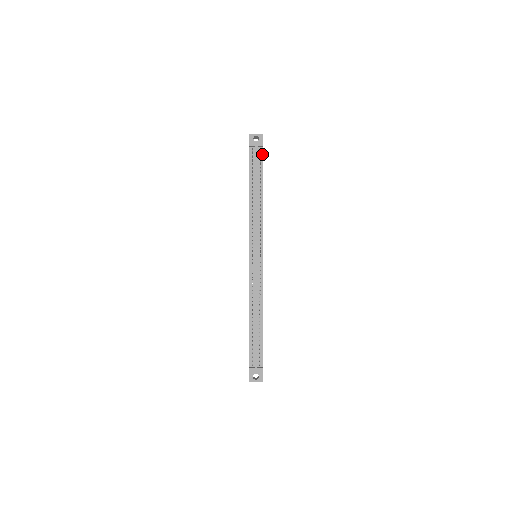
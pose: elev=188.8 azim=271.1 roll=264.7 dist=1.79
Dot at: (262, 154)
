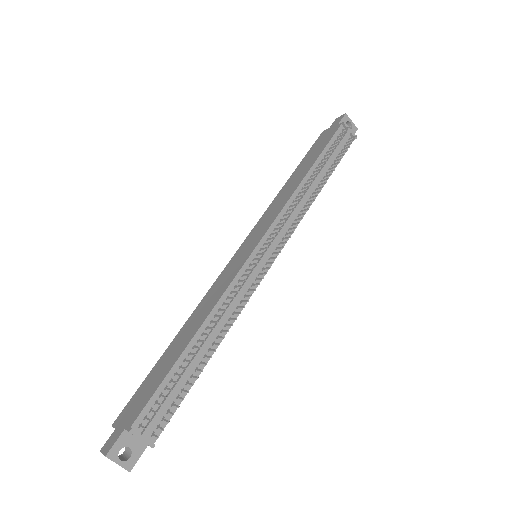
Dot at: (348, 145)
